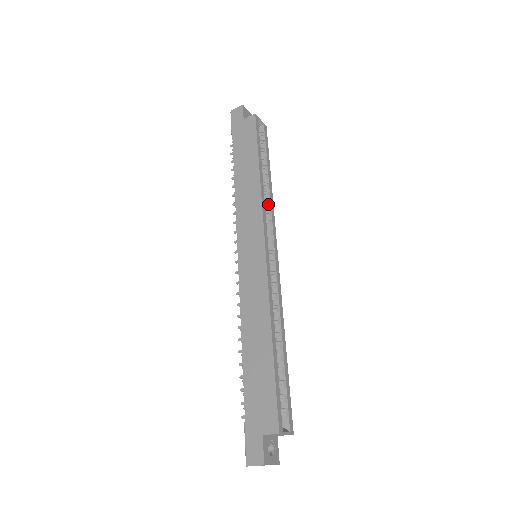
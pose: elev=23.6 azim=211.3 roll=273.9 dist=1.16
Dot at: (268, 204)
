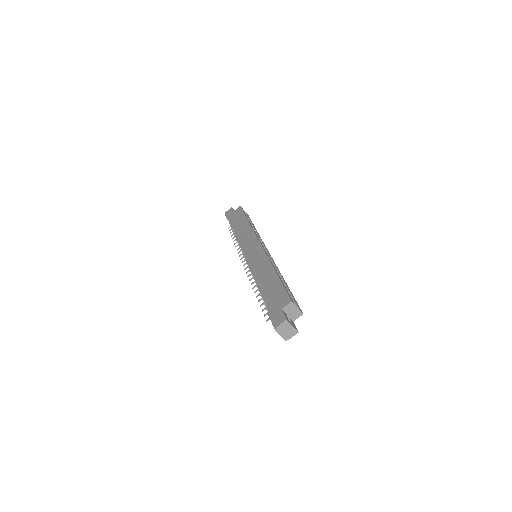
Dot at: (258, 237)
